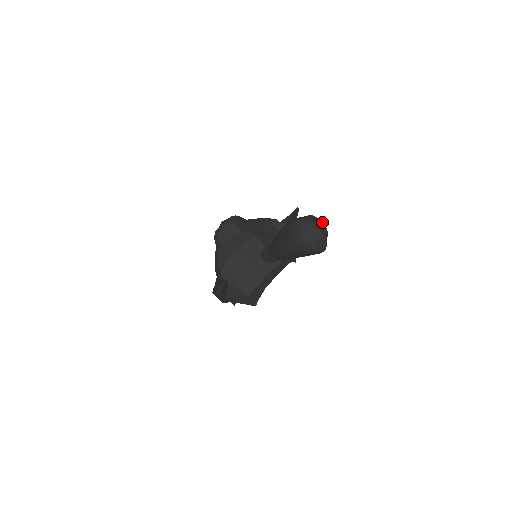
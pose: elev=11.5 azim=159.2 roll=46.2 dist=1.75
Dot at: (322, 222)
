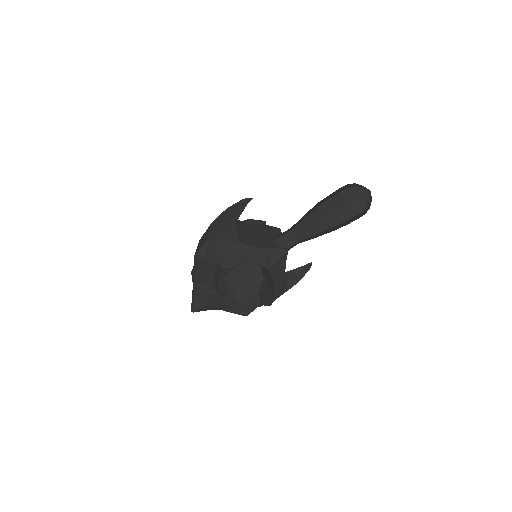
Dot at: occluded
